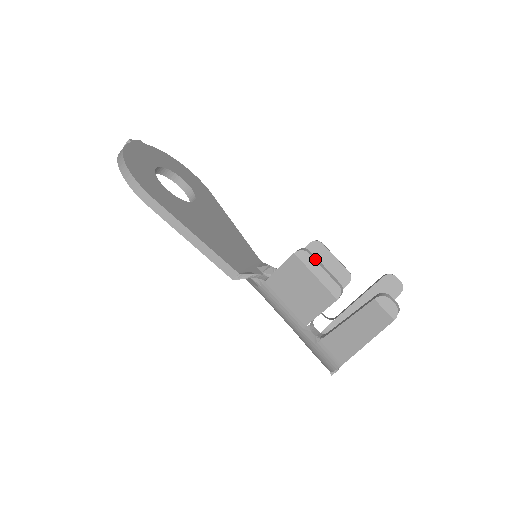
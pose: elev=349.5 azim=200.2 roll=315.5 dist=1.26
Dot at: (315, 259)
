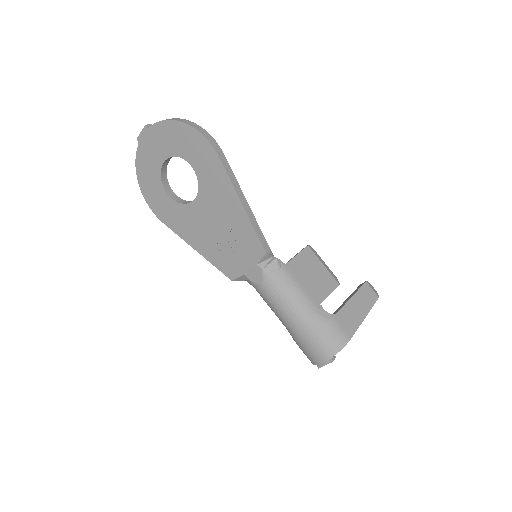
Dot at: (318, 255)
